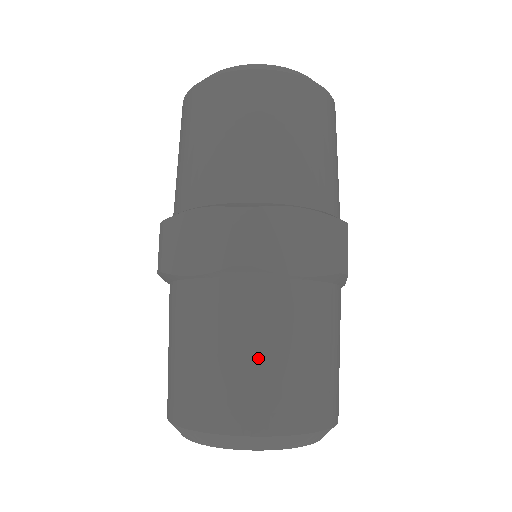
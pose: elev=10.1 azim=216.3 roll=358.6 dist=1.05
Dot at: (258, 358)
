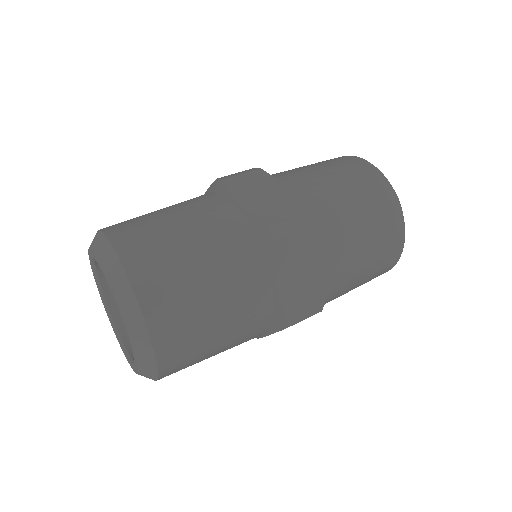
Dot at: (202, 277)
